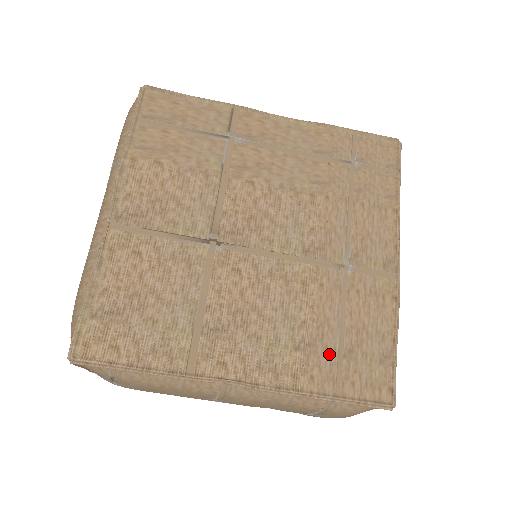
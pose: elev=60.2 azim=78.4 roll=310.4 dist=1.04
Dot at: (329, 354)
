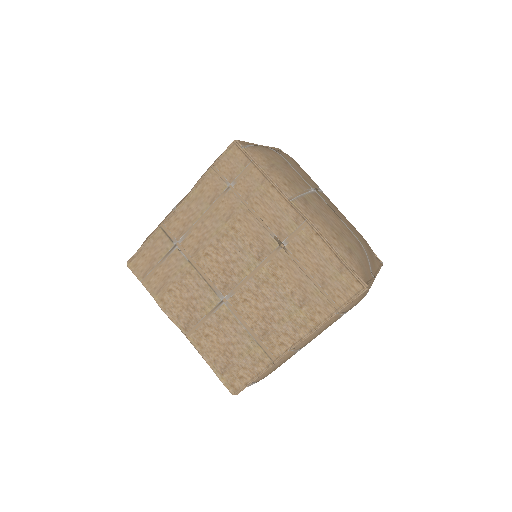
Dot at: (316, 295)
